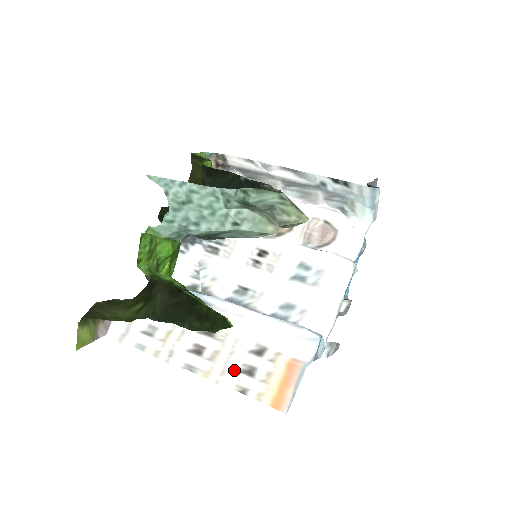
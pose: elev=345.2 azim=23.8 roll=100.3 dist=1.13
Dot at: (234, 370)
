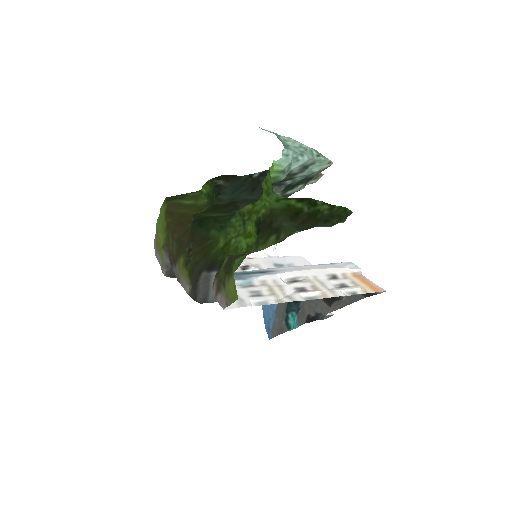
Dot at: (335, 289)
